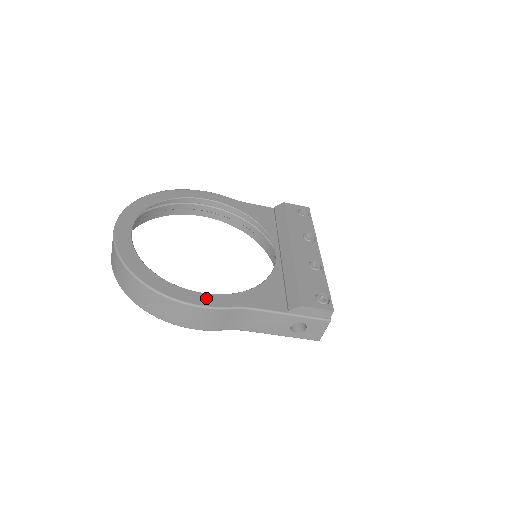
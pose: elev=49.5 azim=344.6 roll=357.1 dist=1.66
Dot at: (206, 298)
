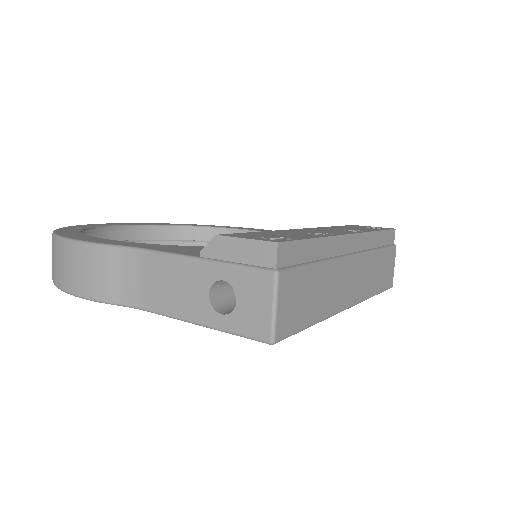
Dot at: (99, 240)
